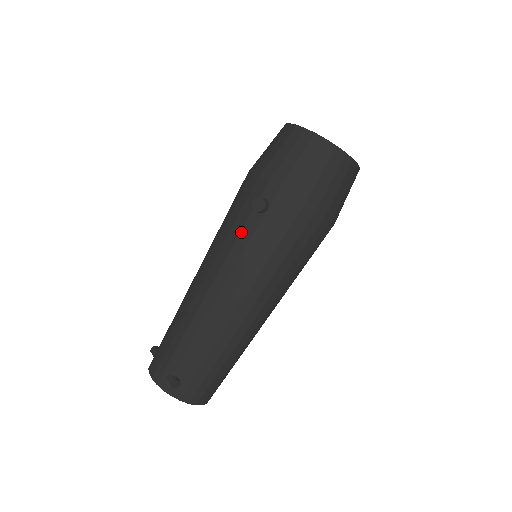
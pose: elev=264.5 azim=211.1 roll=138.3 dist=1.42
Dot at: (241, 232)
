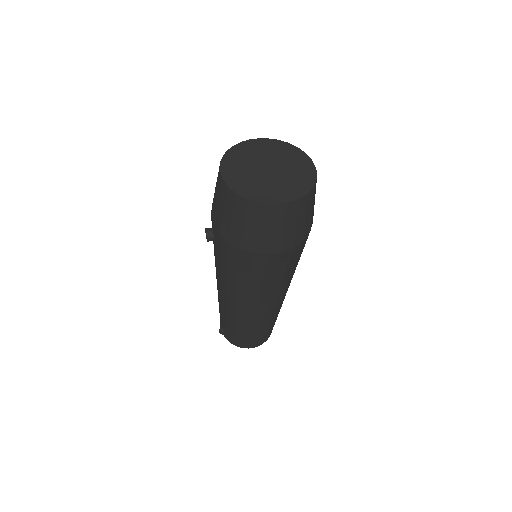
Dot at: occluded
